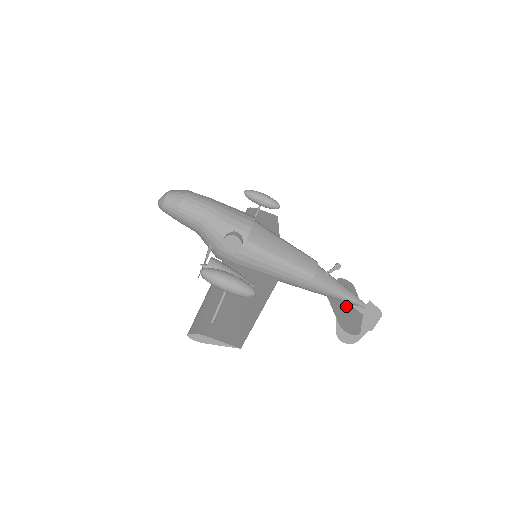
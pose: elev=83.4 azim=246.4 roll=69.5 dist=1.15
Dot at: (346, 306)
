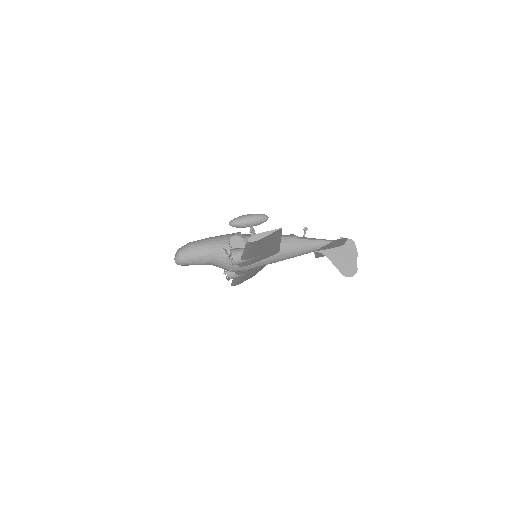
Dot at: (330, 248)
